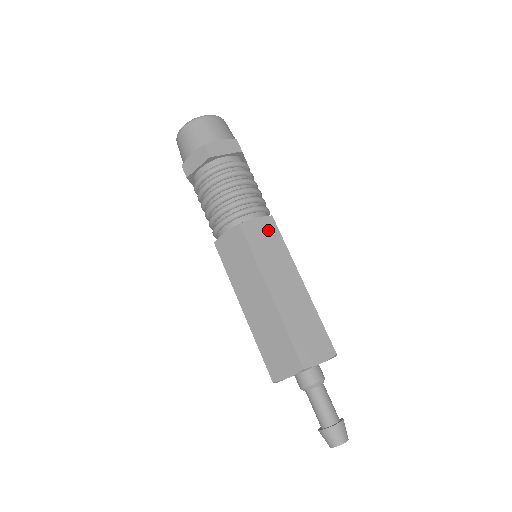
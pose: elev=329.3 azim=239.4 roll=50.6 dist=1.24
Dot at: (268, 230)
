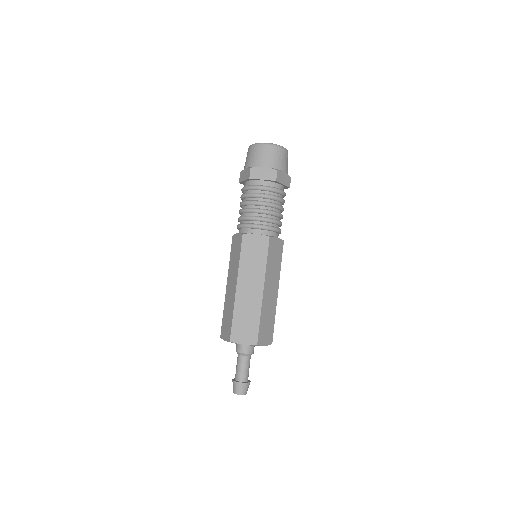
Dot at: (260, 246)
